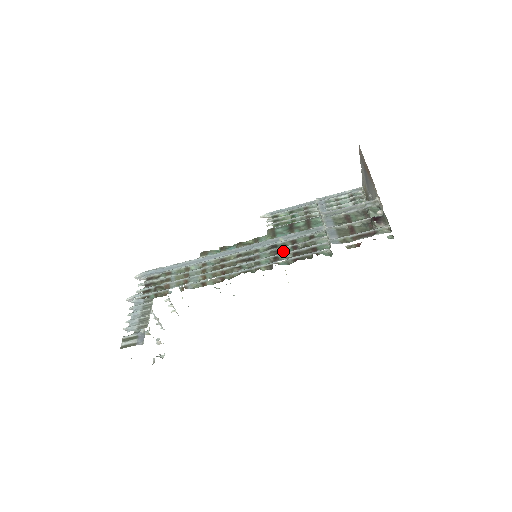
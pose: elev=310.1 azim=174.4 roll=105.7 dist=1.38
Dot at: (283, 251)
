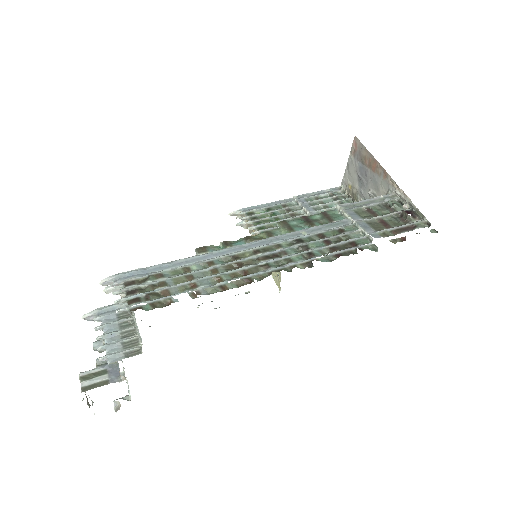
Dot at: (314, 246)
